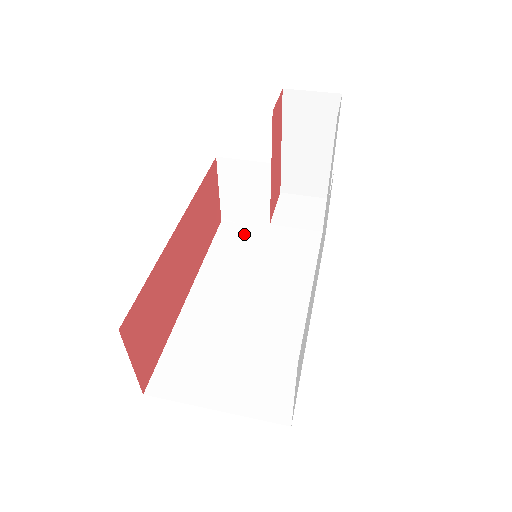
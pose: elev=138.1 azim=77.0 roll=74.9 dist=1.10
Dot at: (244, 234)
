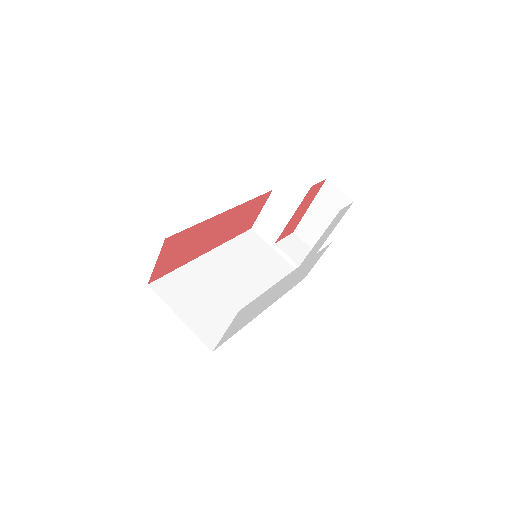
Dot at: (259, 245)
